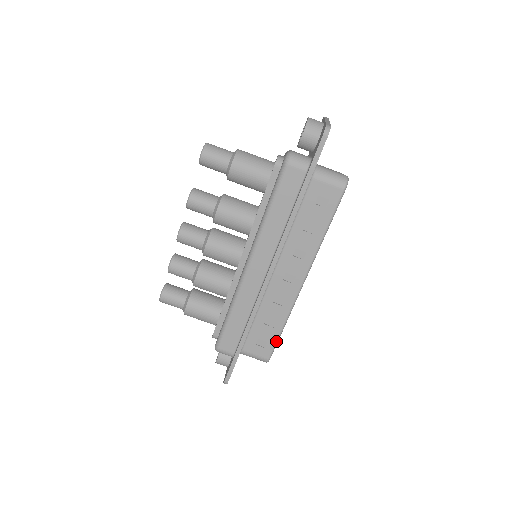
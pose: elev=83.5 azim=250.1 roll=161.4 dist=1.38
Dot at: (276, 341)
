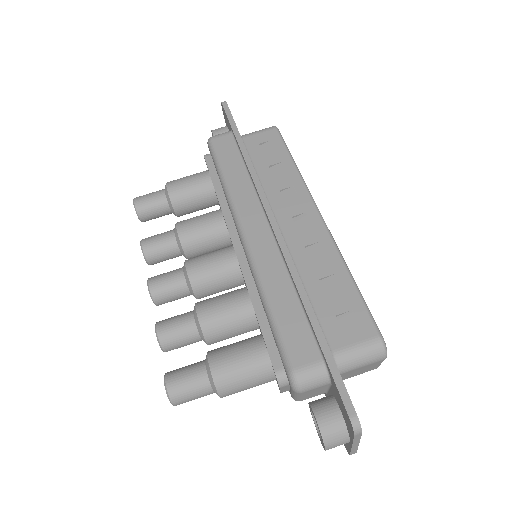
Dot at: (361, 300)
